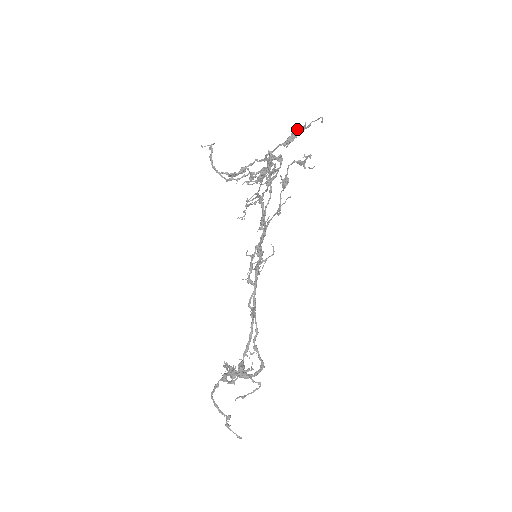
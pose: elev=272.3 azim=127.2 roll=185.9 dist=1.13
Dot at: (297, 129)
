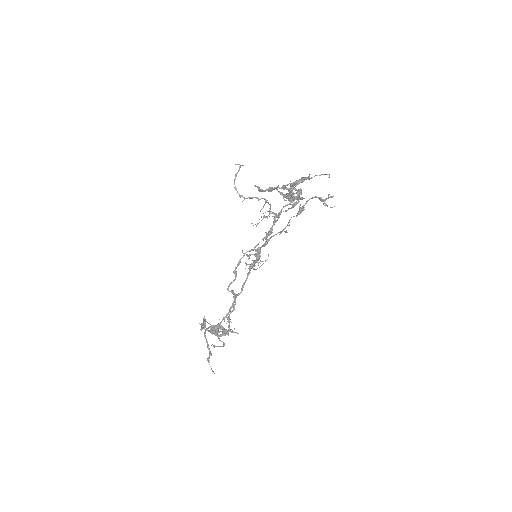
Dot at: occluded
